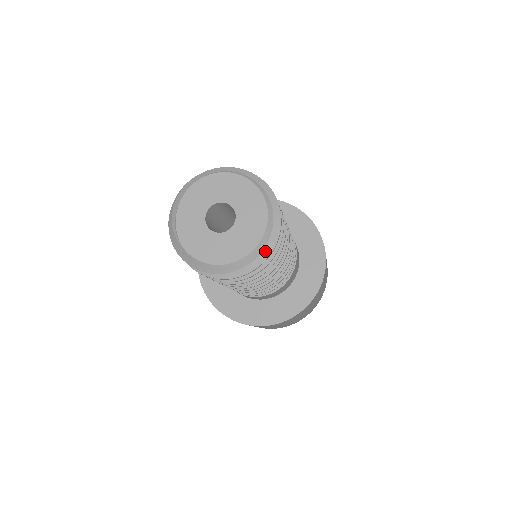
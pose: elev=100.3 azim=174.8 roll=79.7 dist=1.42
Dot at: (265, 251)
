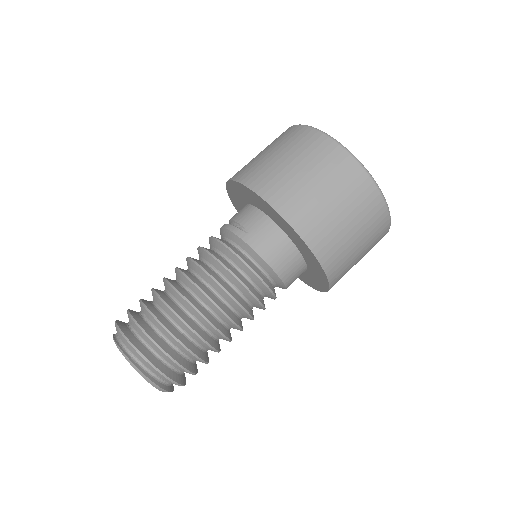
Dot at: occluded
